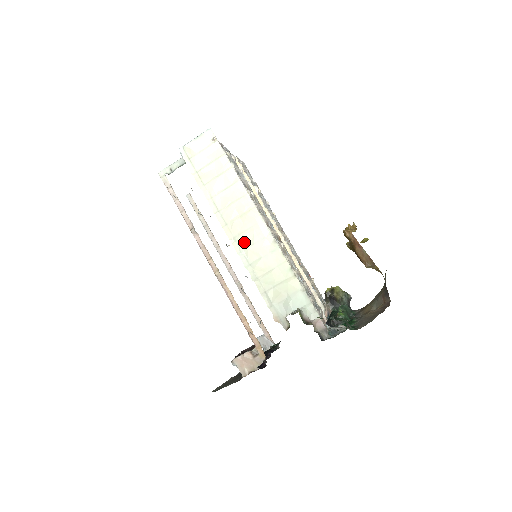
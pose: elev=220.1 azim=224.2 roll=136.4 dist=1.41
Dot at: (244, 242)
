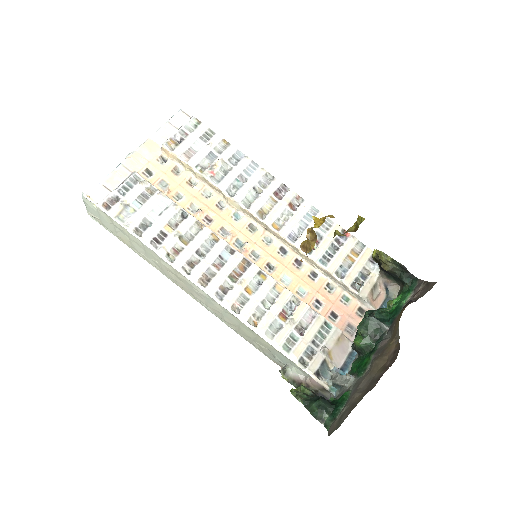
Dot at: (200, 300)
